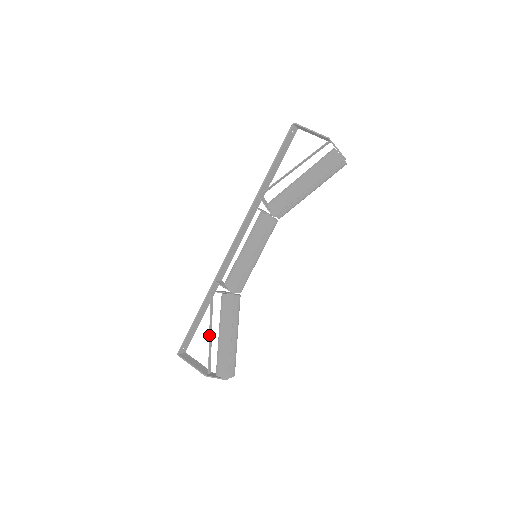
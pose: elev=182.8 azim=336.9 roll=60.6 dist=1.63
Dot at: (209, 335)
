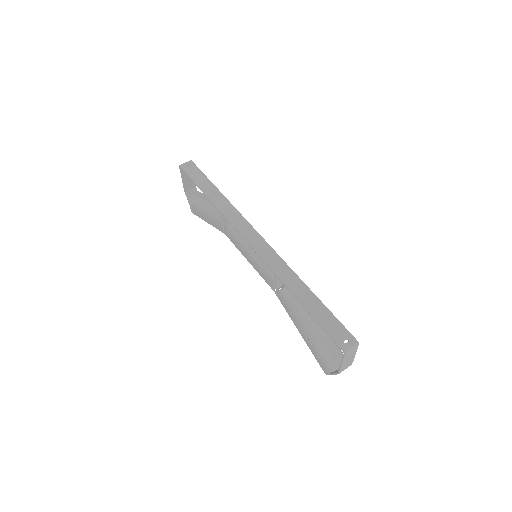
Dot at: occluded
